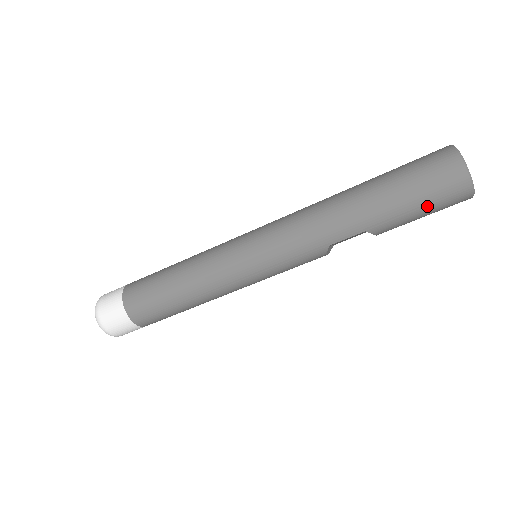
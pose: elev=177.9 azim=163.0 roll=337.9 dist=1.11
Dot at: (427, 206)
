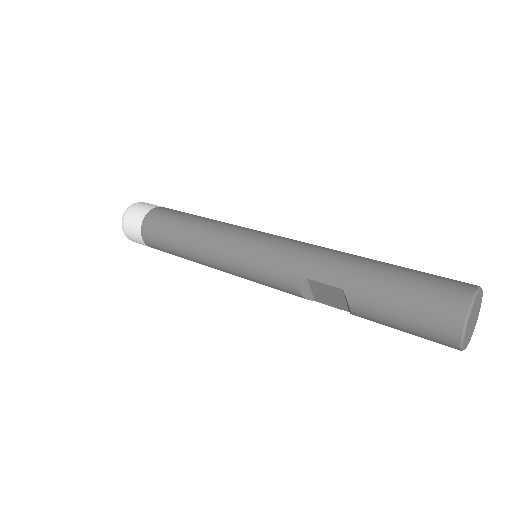
Dot at: (410, 309)
